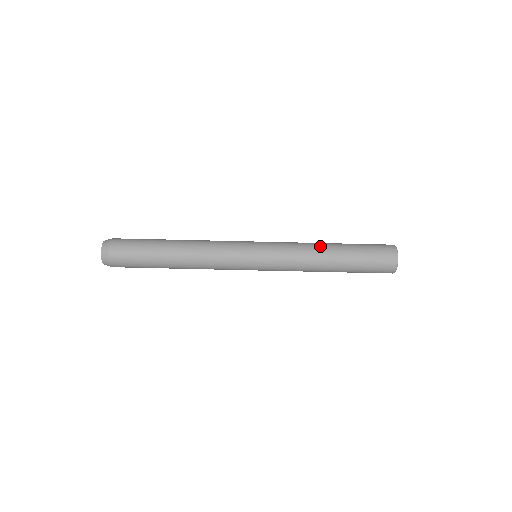
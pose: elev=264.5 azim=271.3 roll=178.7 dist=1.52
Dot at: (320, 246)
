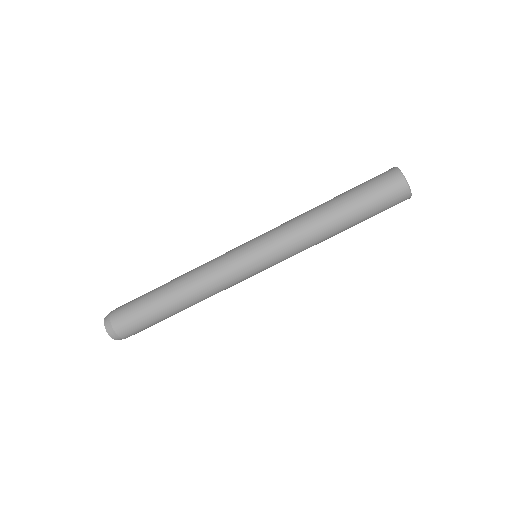
Dot at: (313, 209)
